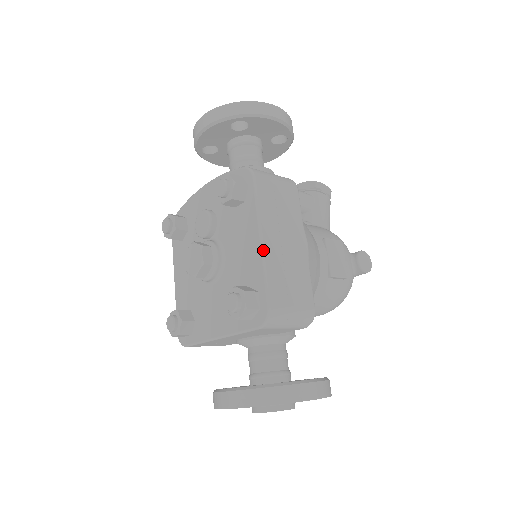
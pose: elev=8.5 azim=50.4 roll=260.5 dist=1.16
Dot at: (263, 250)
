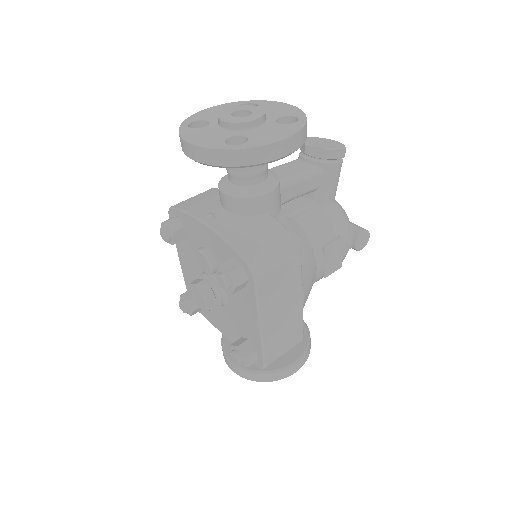
Dot at: (262, 333)
